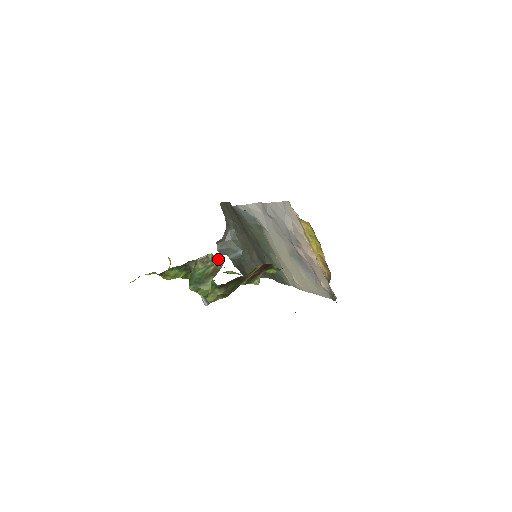
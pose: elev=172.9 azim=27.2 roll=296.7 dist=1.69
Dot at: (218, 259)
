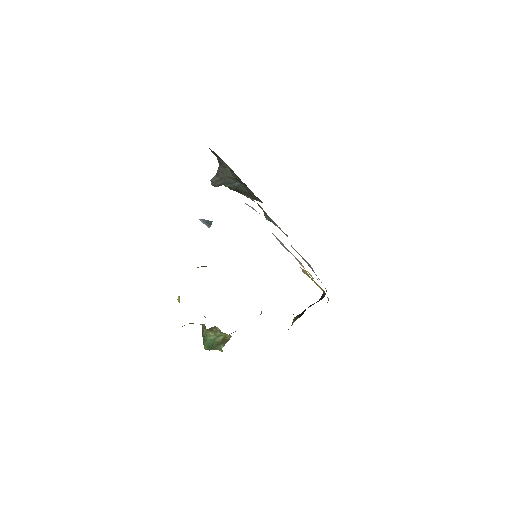
Dot at: (226, 334)
